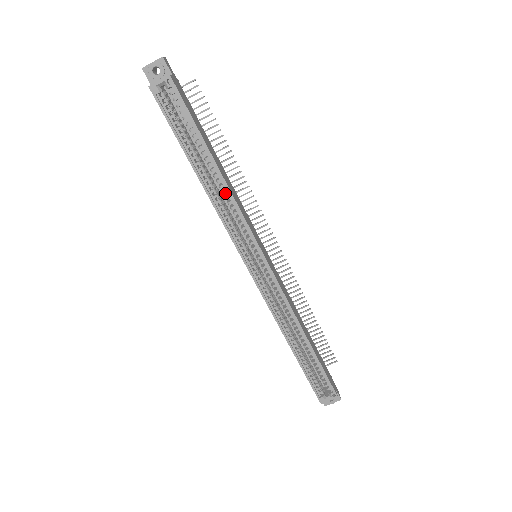
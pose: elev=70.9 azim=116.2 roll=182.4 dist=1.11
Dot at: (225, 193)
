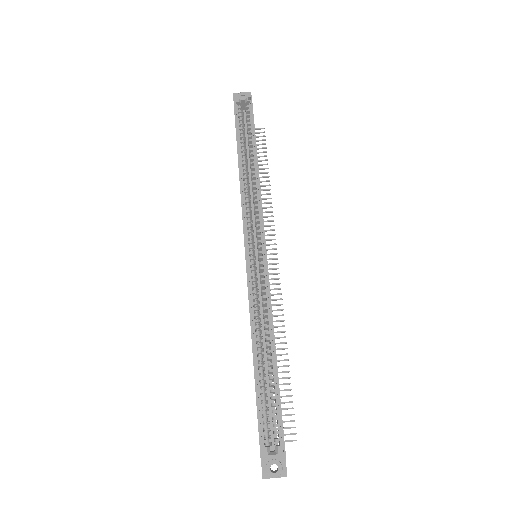
Dot at: occluded
